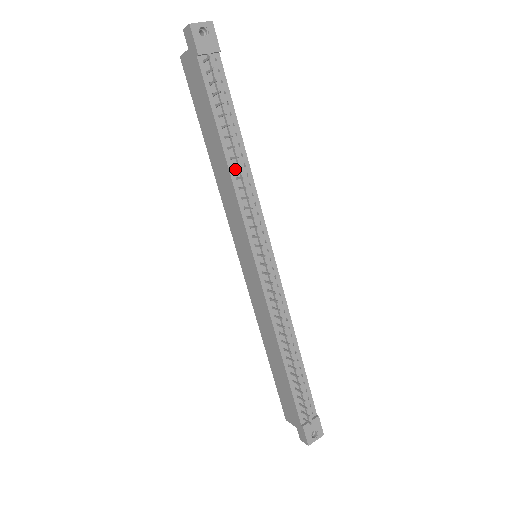
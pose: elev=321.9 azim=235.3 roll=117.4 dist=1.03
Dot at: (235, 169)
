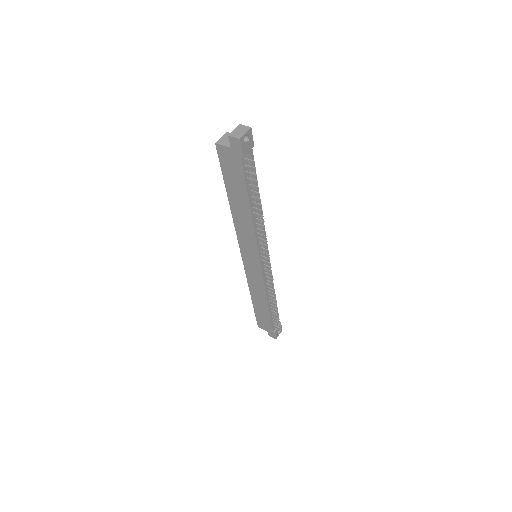
Dot at: (255, 218)
